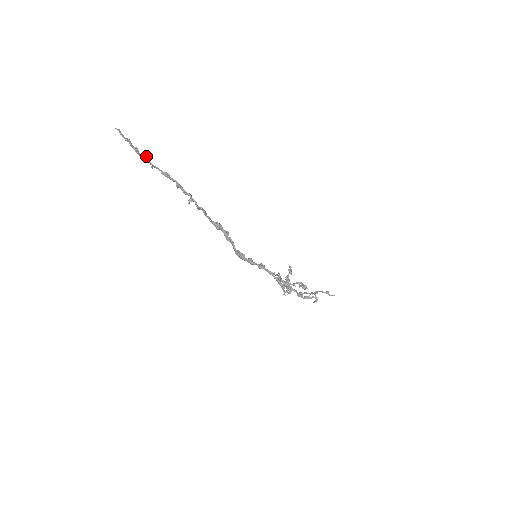
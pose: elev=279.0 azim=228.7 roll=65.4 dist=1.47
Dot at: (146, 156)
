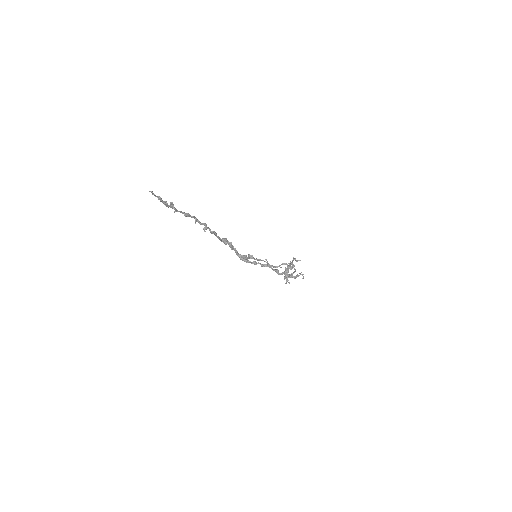
Dot at: (172, 205)
